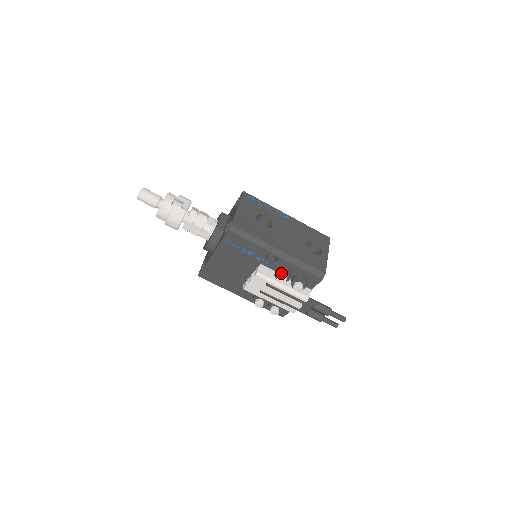
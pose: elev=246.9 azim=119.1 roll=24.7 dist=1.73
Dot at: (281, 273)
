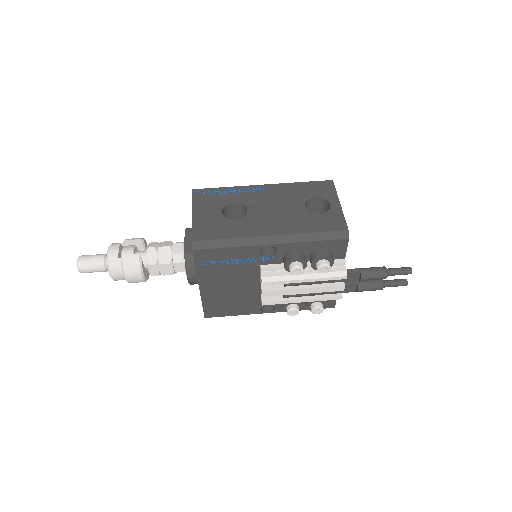
Dot at: (291, 263)
